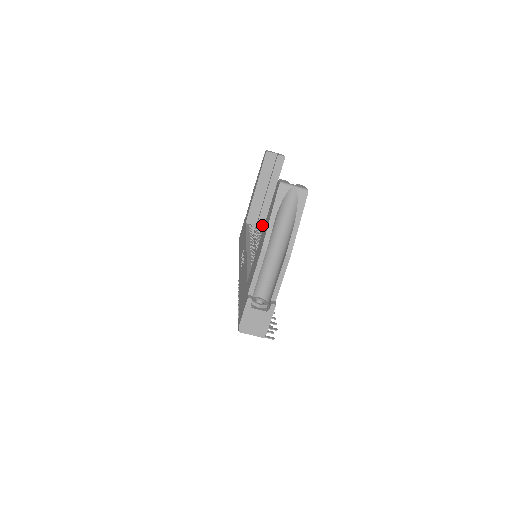
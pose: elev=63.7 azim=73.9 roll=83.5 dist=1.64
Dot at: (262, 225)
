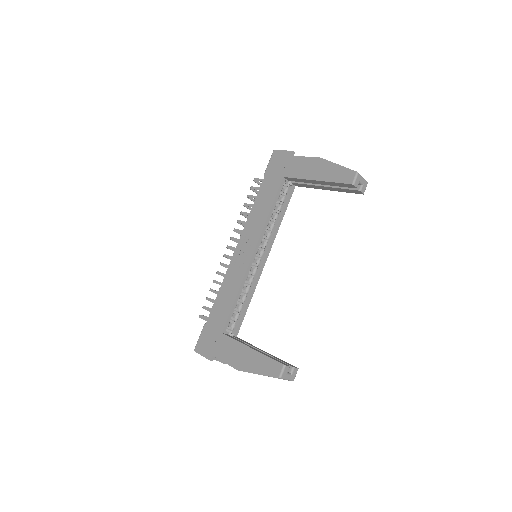
Dot at: (296, 185)
